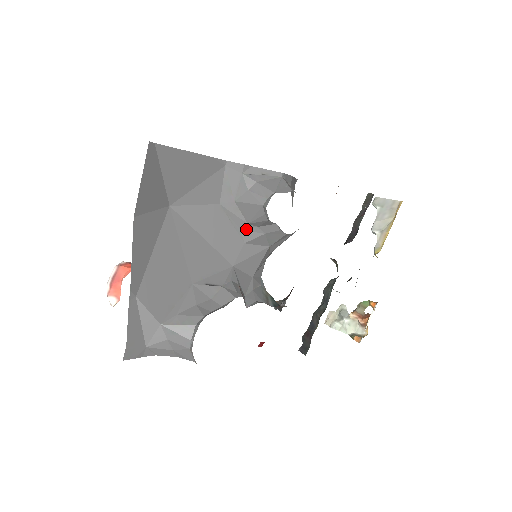
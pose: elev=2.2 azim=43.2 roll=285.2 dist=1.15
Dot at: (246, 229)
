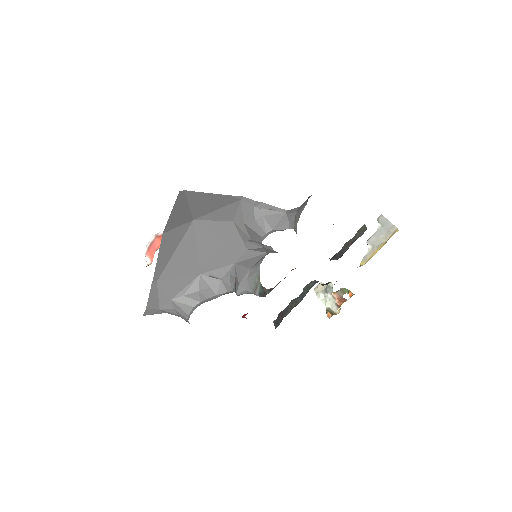
Dot at: (250, 242)
